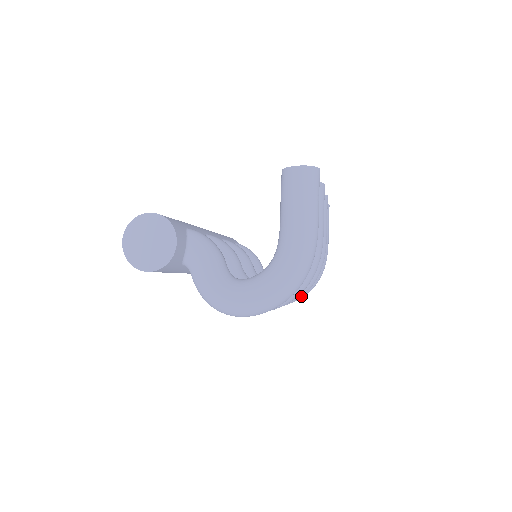
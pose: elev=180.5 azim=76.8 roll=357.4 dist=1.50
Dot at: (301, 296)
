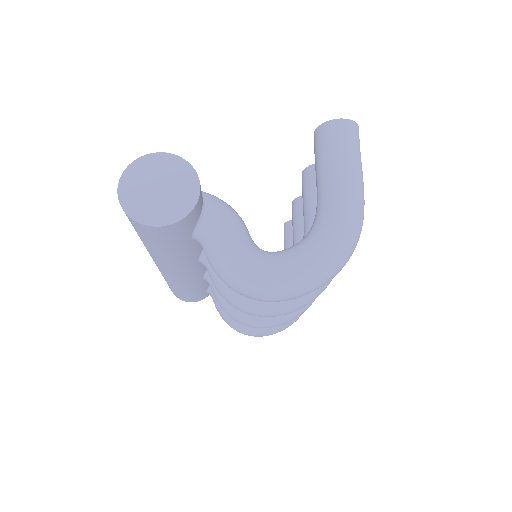
Dot at: (304, 311)
